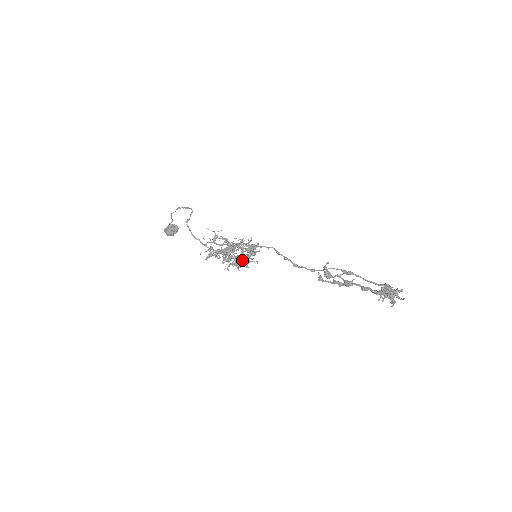
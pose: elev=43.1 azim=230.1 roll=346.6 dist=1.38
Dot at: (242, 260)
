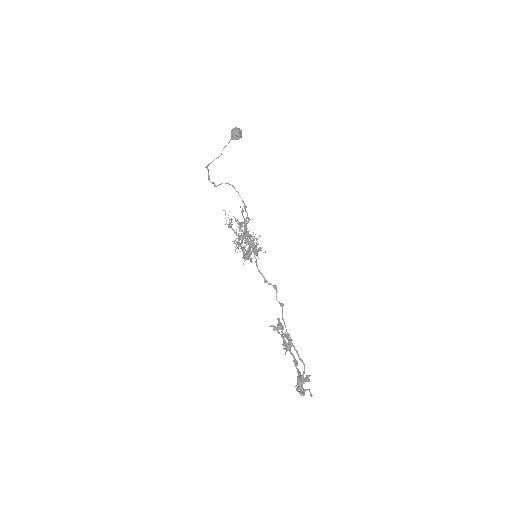
Dot at: occluded
